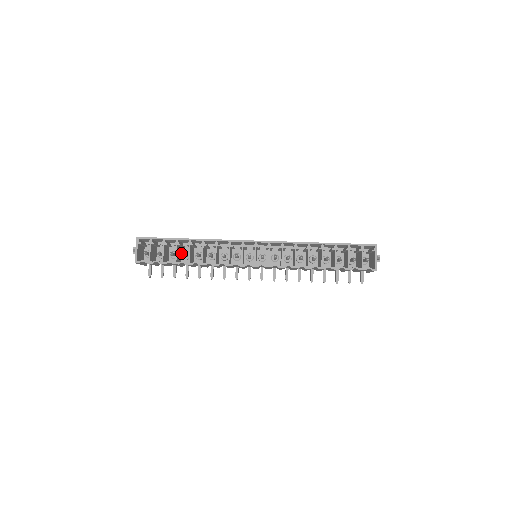
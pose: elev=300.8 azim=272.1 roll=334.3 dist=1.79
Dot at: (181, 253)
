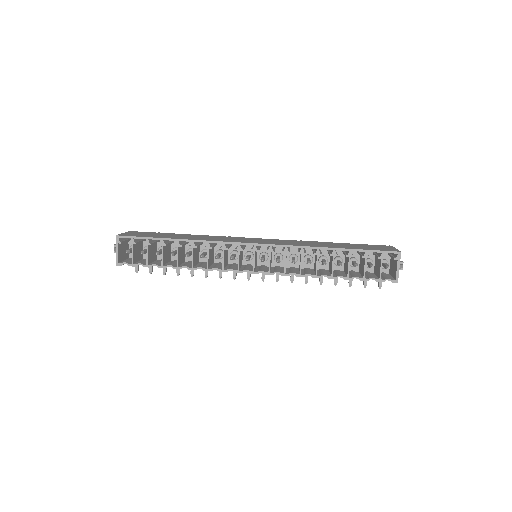
Dot at: (170, 248)
